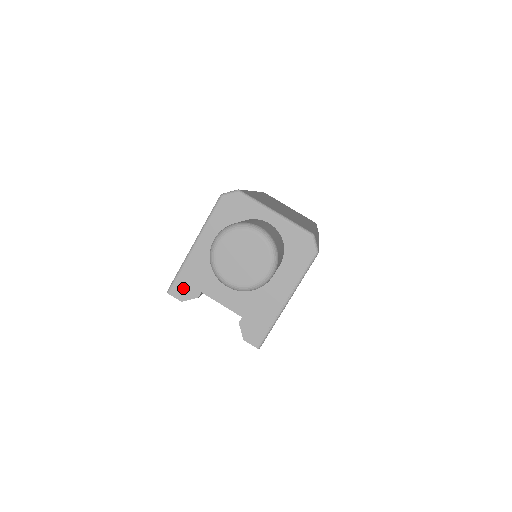
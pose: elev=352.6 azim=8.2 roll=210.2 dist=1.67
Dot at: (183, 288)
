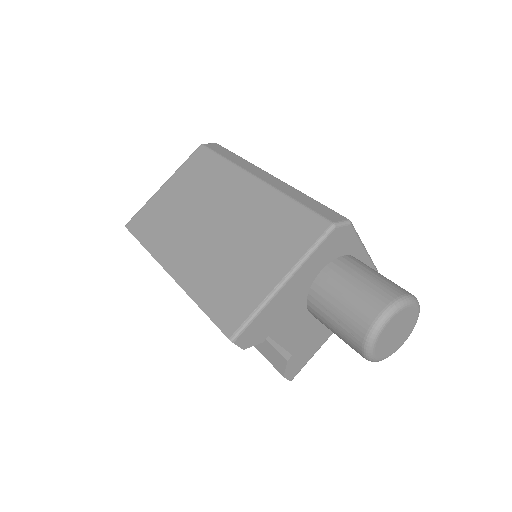
Dot at: (252, 334)
